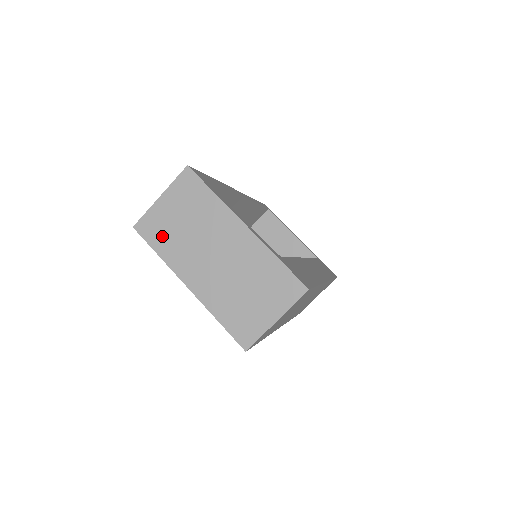
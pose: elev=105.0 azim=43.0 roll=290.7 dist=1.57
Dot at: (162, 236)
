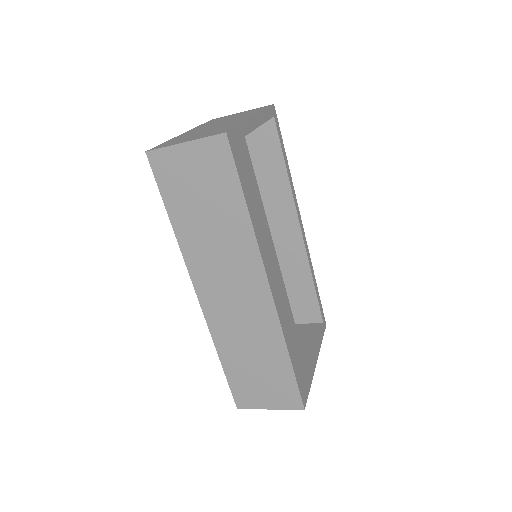
Dot at: (214, 121)
